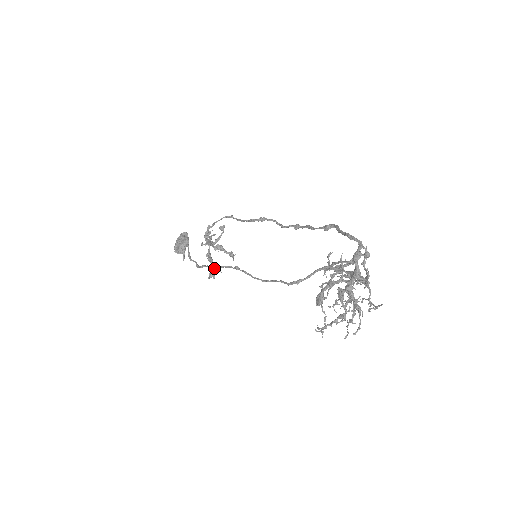
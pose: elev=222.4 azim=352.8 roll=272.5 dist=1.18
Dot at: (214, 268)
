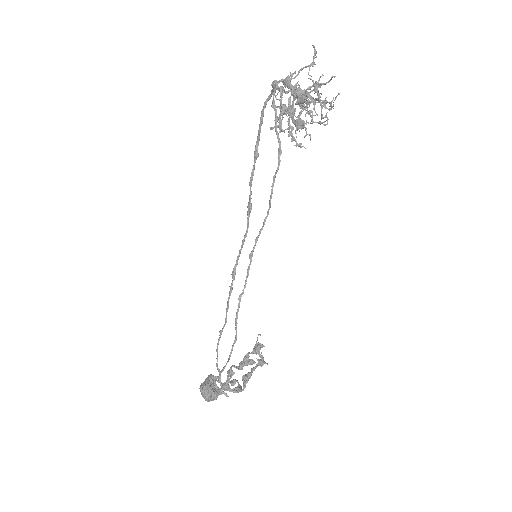
Dot at: (254, 347)
